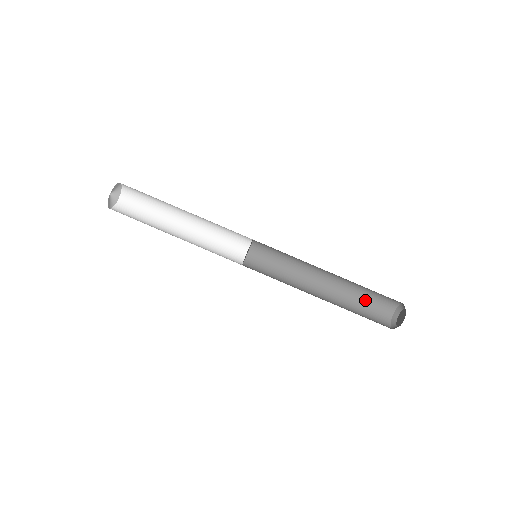
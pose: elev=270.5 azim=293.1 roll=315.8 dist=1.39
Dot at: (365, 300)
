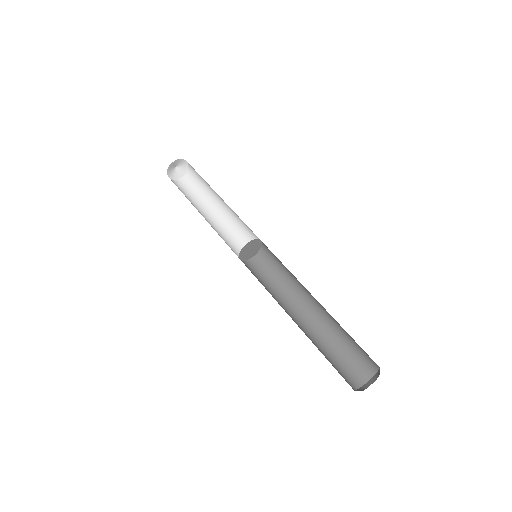
Dot at: (339, 354)
